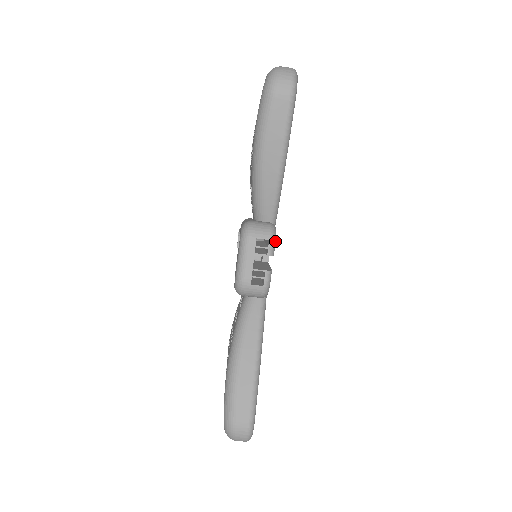
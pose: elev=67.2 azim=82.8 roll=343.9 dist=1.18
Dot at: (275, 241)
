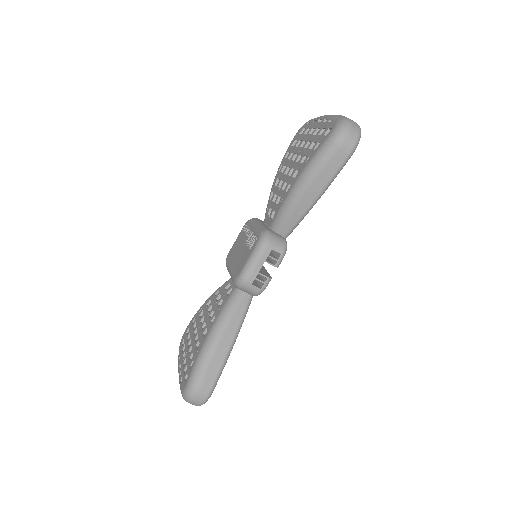
Dot at: occluded
